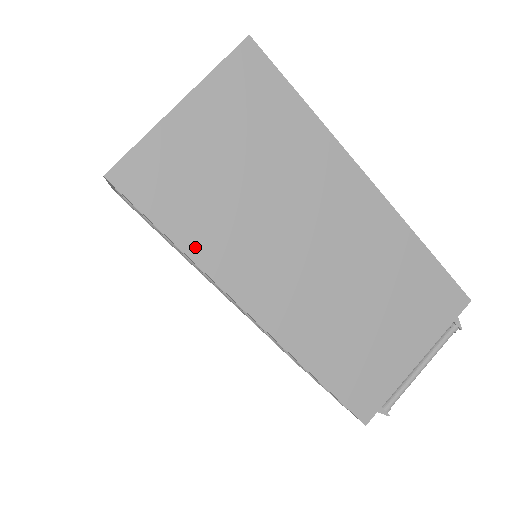
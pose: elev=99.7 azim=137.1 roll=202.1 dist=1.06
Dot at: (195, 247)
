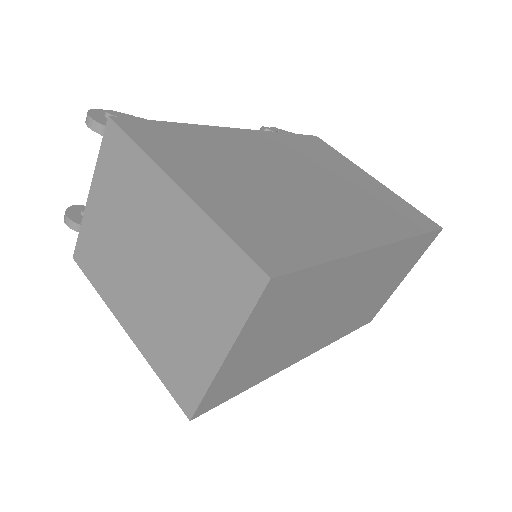
Dot at: (263, 377)
